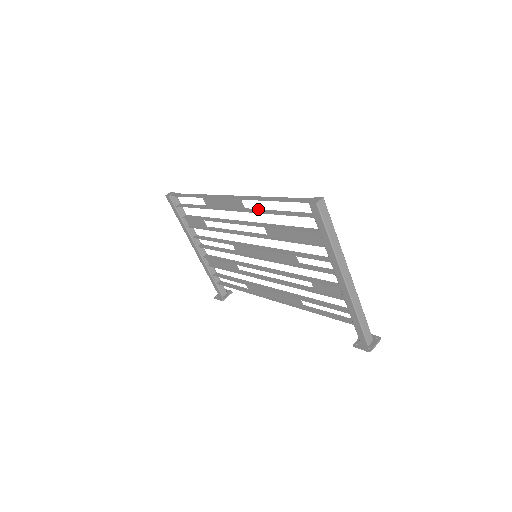
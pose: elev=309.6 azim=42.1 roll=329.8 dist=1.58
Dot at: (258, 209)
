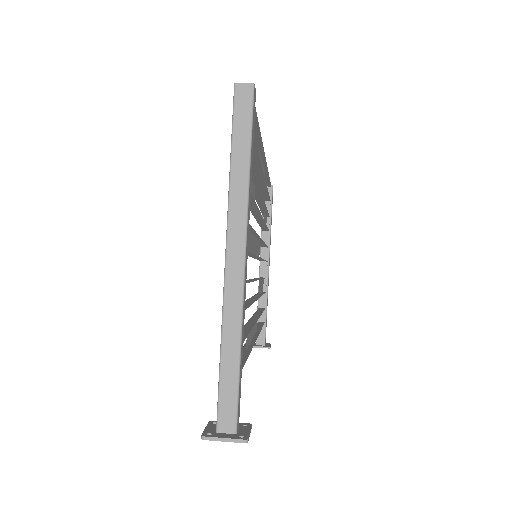
Dot at: occluded
